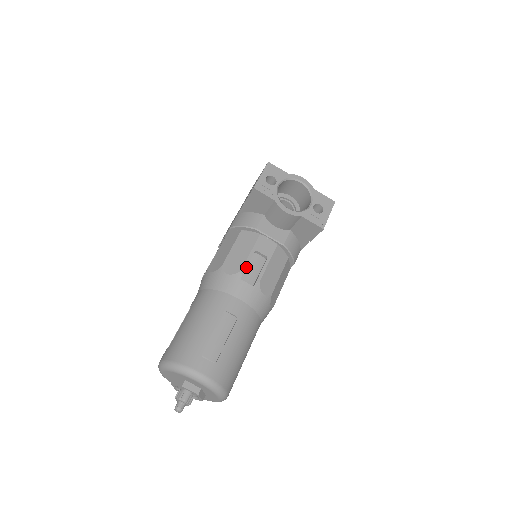
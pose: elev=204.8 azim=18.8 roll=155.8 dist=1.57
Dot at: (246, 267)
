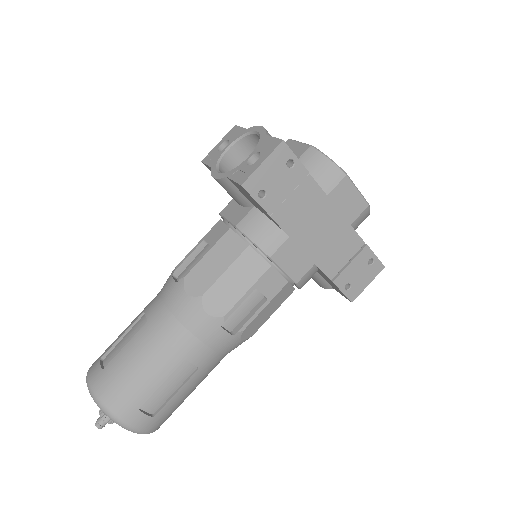
Dot at: (191, 262)
